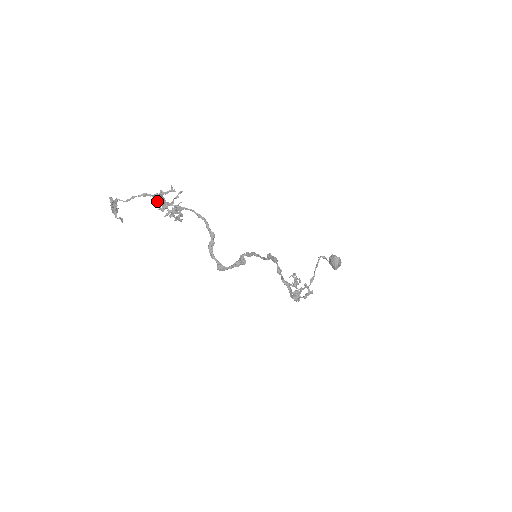
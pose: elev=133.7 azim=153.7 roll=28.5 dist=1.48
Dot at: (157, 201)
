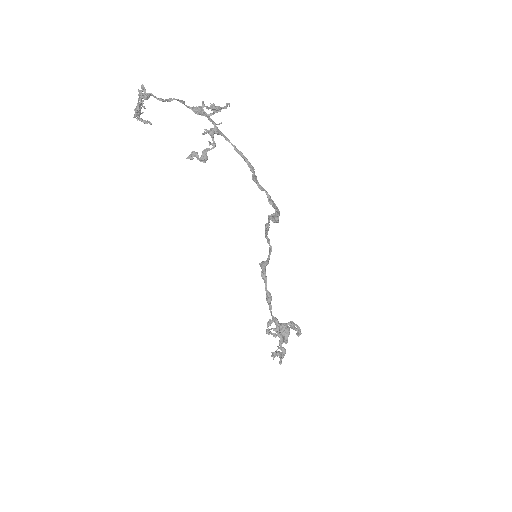
Dot at: (199, 111)
